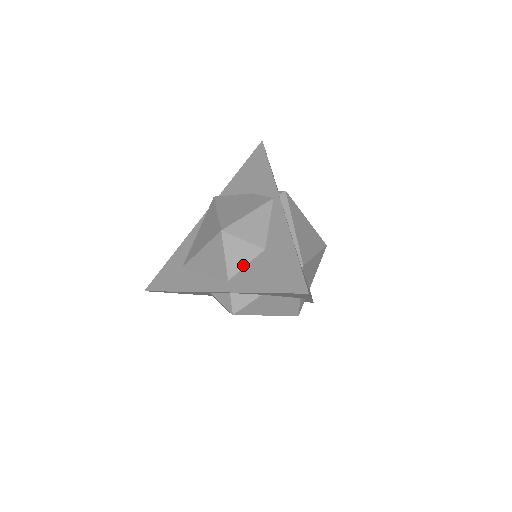
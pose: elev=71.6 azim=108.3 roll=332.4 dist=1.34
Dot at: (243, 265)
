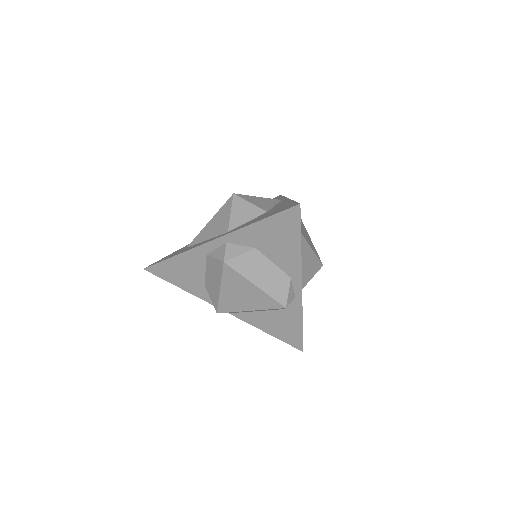
Dot at: (245, 221)
